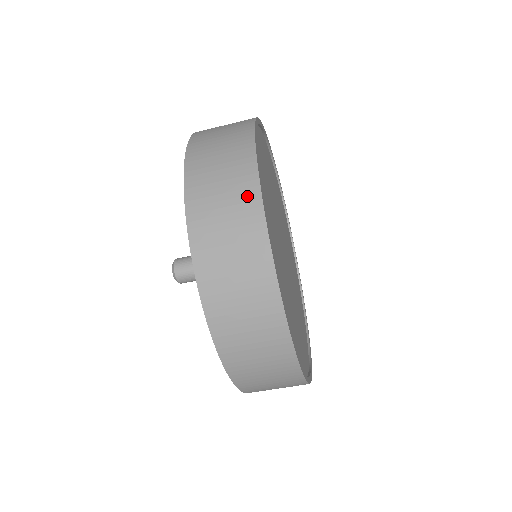
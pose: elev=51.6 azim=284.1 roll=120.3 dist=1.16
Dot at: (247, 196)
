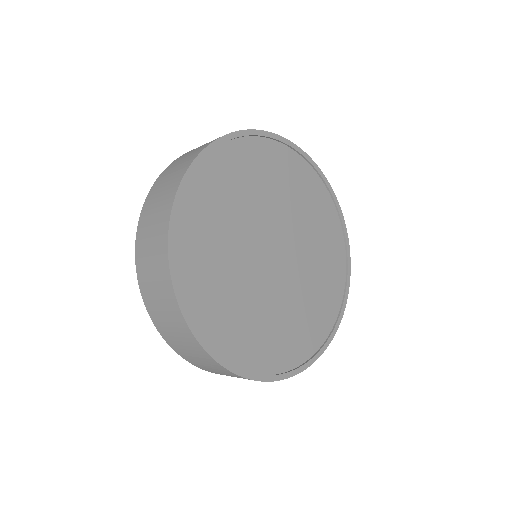
Dot at: (196, 348)
